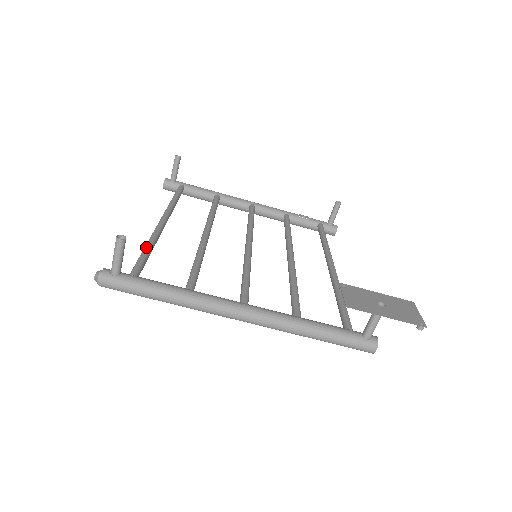
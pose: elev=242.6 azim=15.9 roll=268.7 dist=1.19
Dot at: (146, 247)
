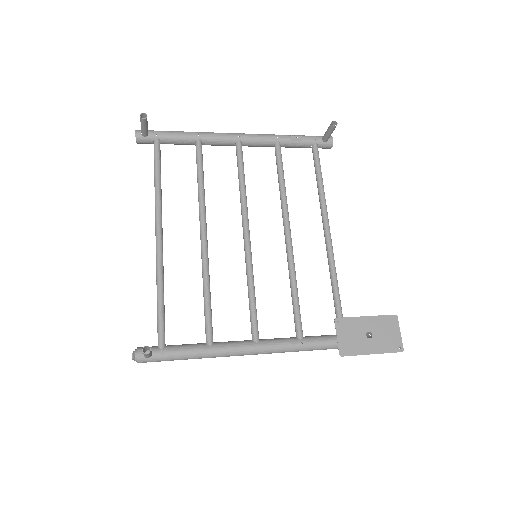
Dot at: (159, 297)
